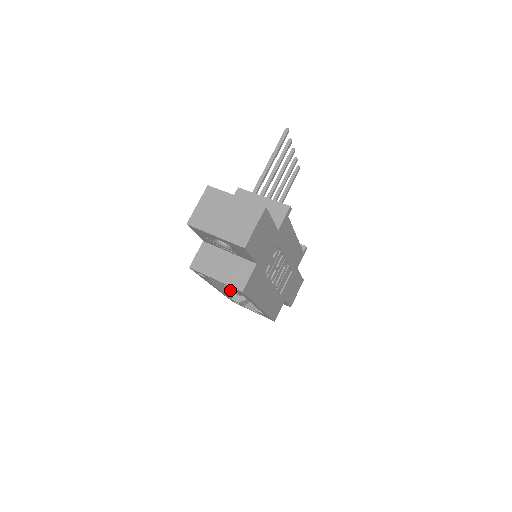
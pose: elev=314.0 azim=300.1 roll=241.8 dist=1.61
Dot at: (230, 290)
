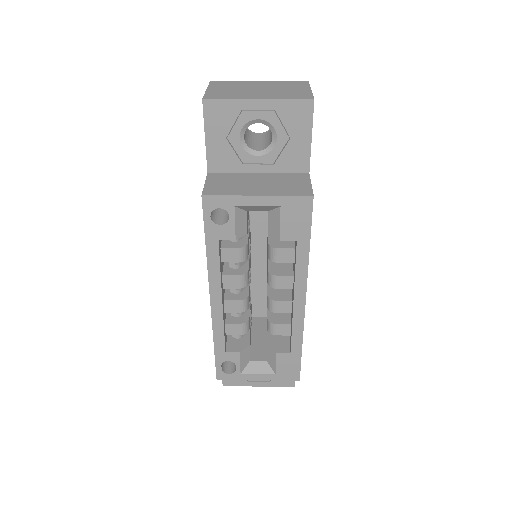
Dot at: (226, 323)
